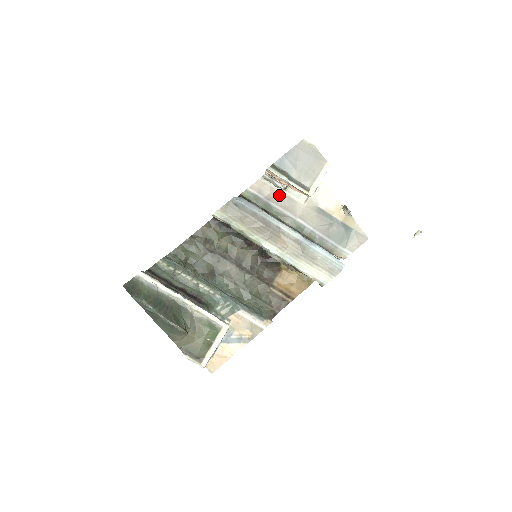
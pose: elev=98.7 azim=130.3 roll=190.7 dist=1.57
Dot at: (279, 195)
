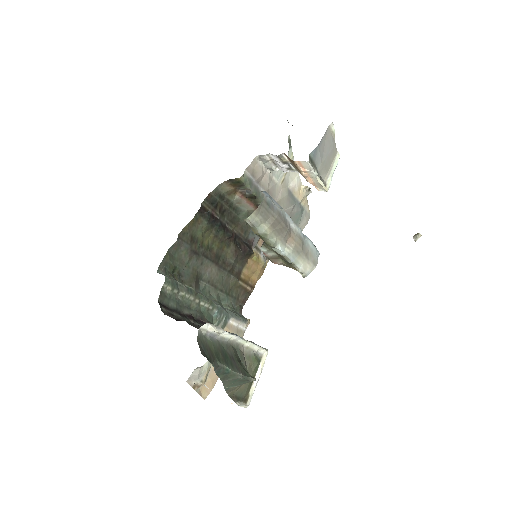
Dot at: (265, 177)
